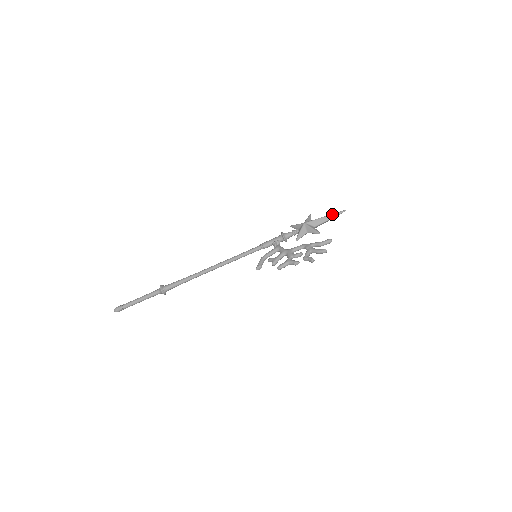
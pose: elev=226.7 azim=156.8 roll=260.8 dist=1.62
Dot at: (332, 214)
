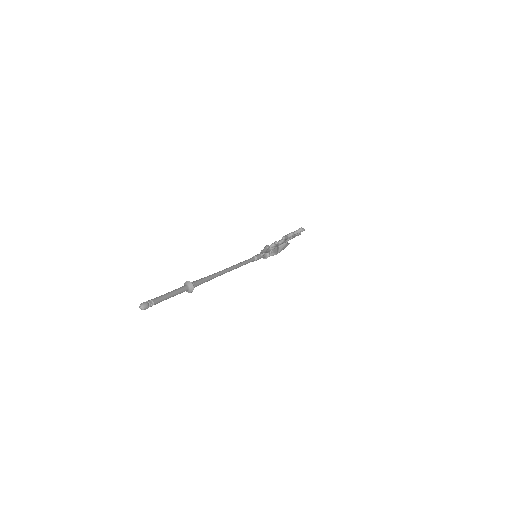
Dot at: occluded
